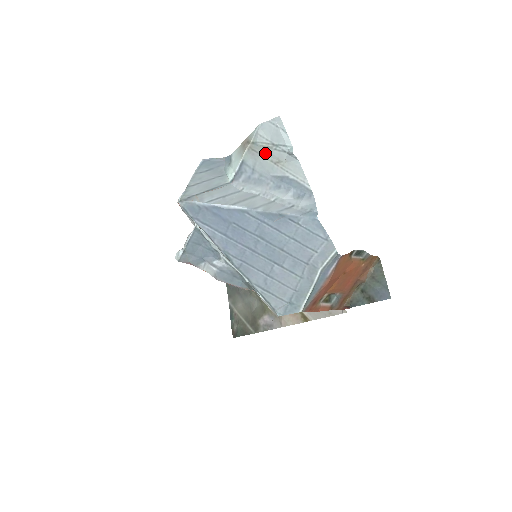
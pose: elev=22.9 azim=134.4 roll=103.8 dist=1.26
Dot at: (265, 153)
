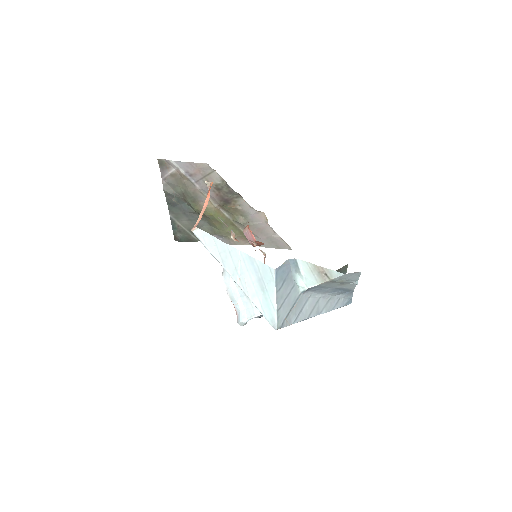
Dot at: (338, 283)
